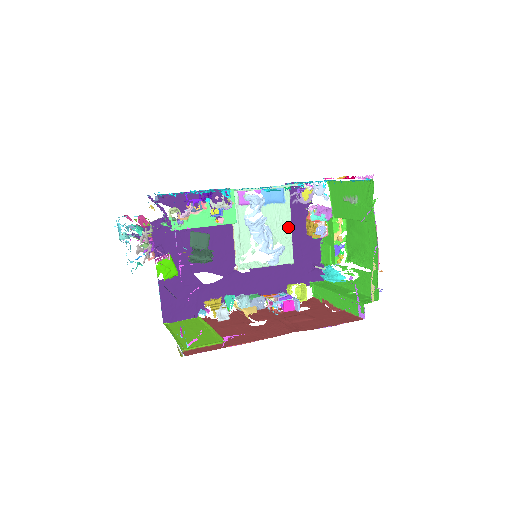
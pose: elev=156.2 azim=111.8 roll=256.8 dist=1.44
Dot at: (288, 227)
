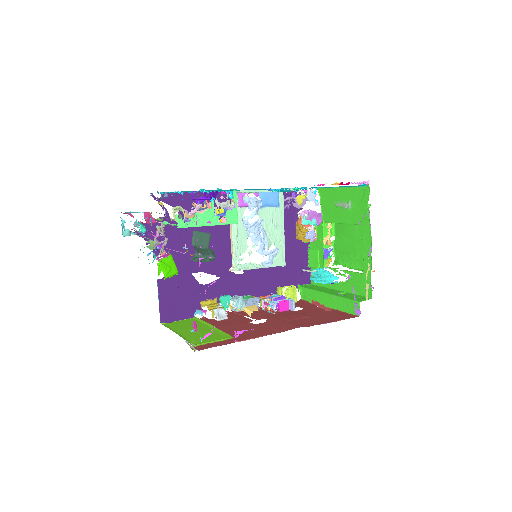
Dot at: (281, 230)
